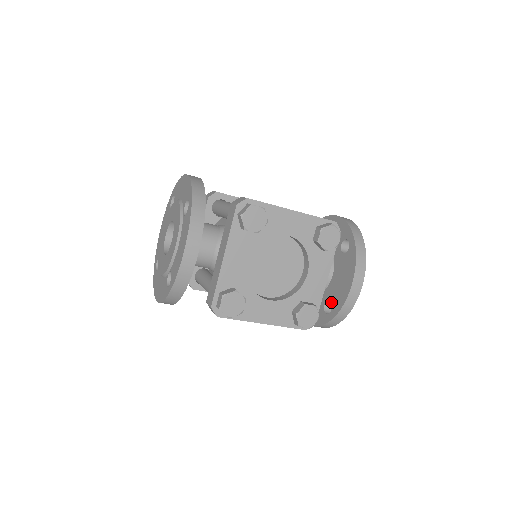
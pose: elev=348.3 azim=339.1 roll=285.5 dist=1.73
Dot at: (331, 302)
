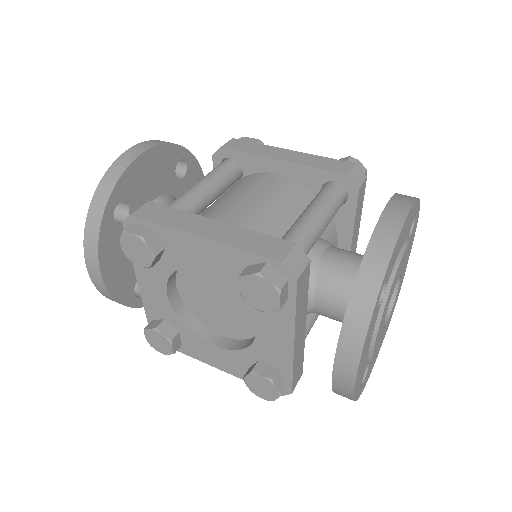
Dot at: occluded
